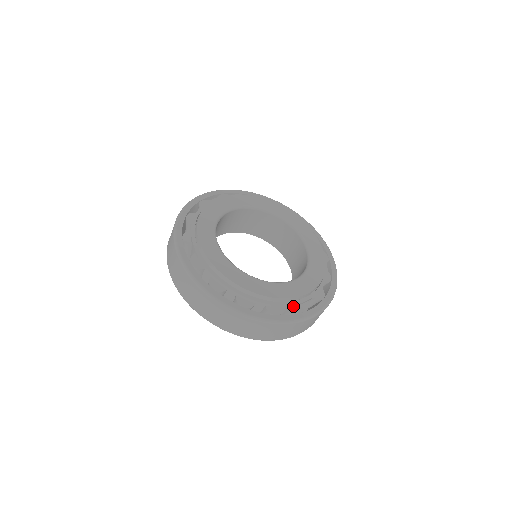
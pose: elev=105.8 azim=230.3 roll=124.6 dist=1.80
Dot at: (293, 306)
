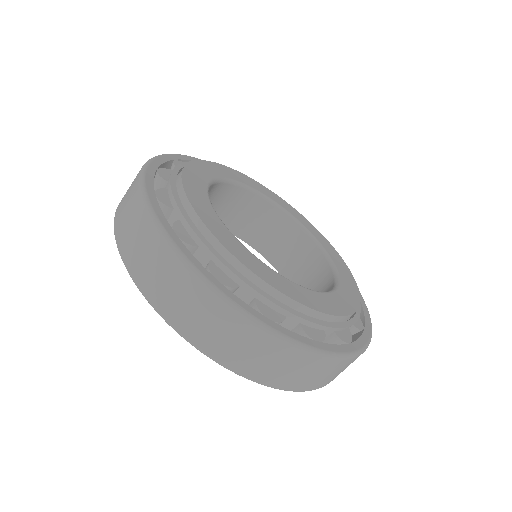
Dot at: (256, 298)
